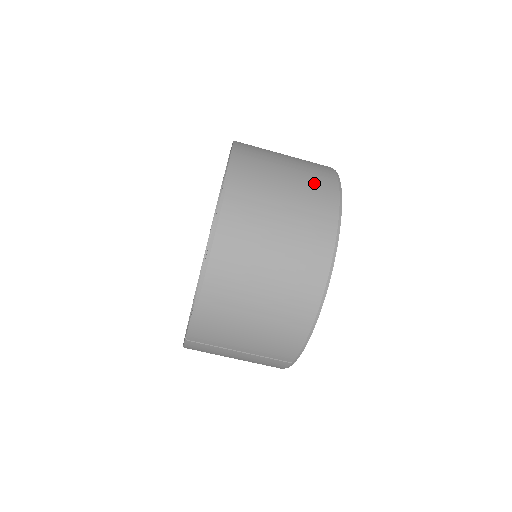
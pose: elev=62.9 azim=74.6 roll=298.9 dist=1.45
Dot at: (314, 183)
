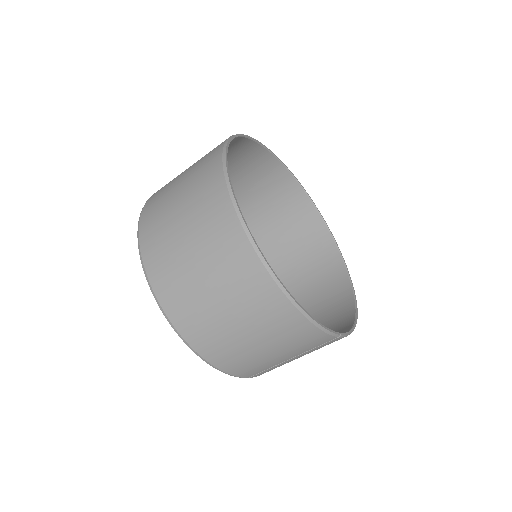
Dot at: (202, 194)
